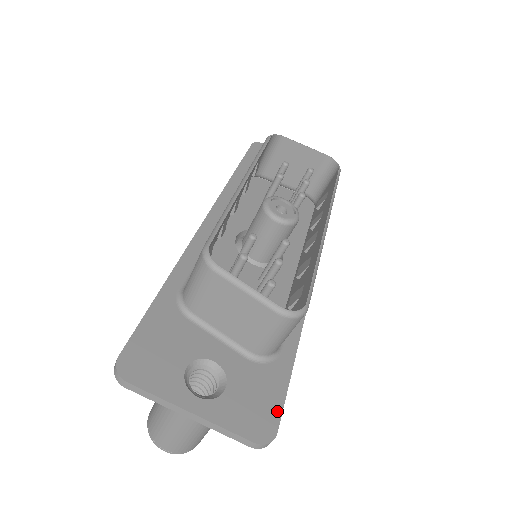
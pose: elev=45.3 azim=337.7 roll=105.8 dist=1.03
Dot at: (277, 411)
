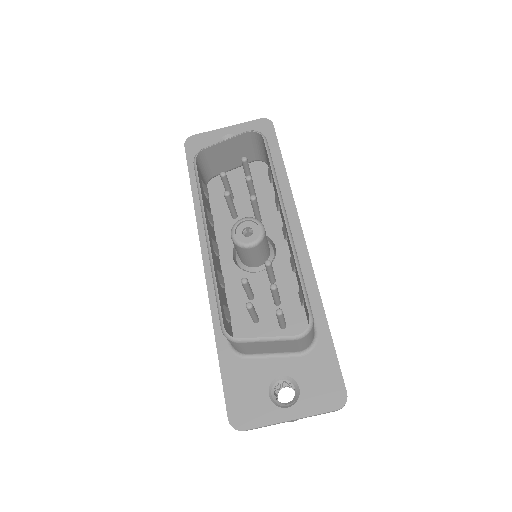
Dot at: (339, 378)
